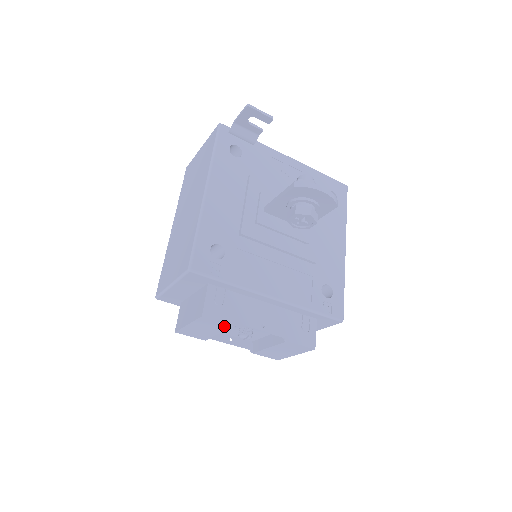
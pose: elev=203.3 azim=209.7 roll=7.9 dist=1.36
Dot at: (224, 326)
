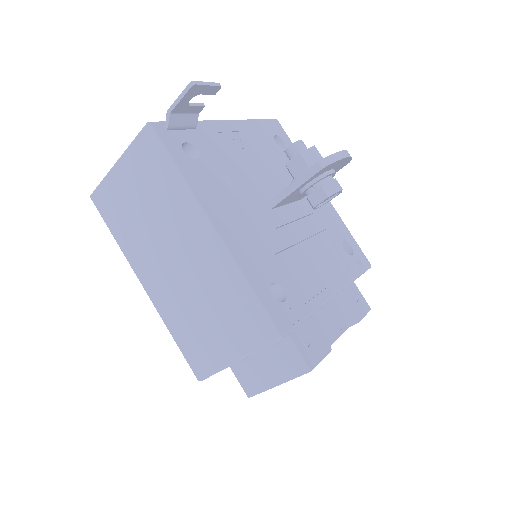
Dot at: occluded
